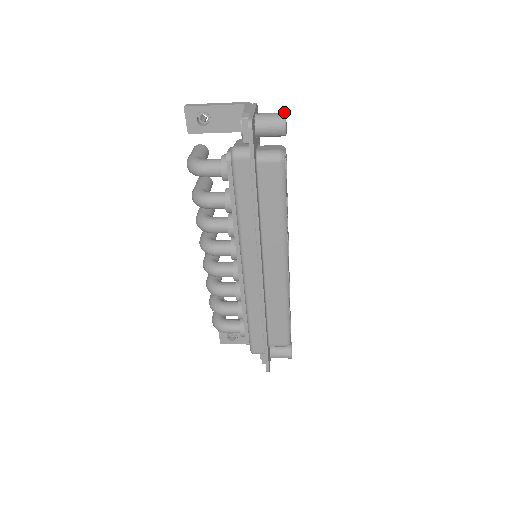
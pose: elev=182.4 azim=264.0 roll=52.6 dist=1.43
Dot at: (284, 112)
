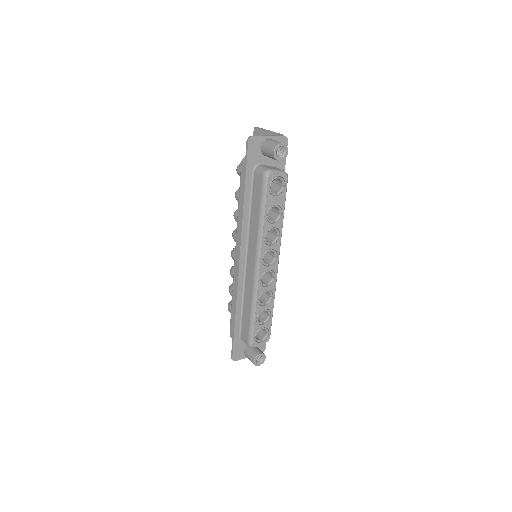
Dot at: (283, 143)
